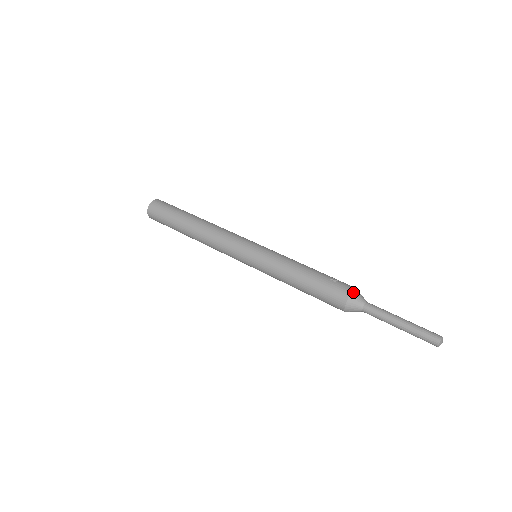
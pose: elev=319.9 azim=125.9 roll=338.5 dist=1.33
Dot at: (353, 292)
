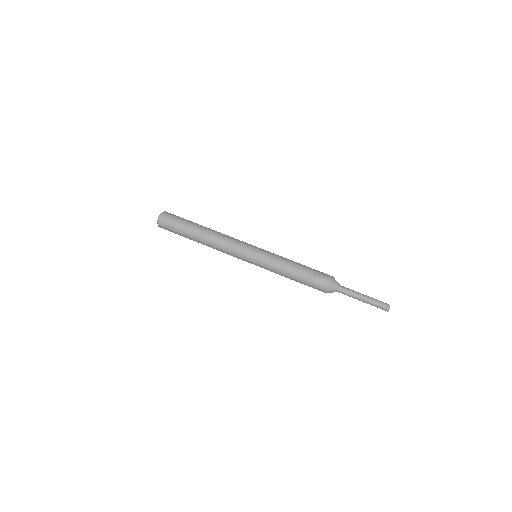
Dot at: (330, 286)
